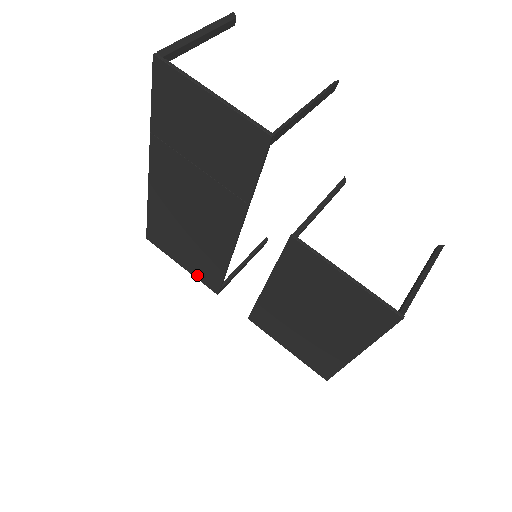
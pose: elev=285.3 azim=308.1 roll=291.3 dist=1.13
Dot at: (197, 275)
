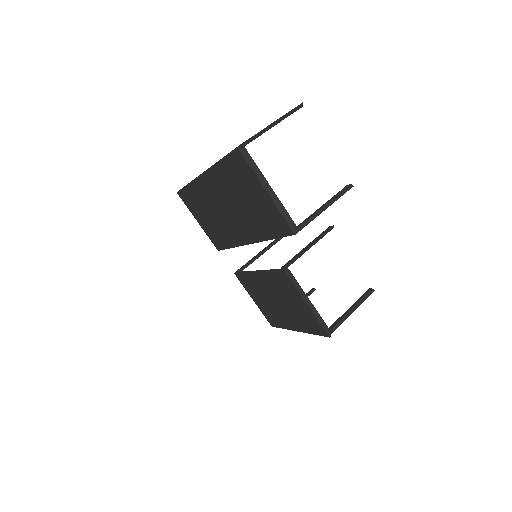
Dot at: (208, 234)
